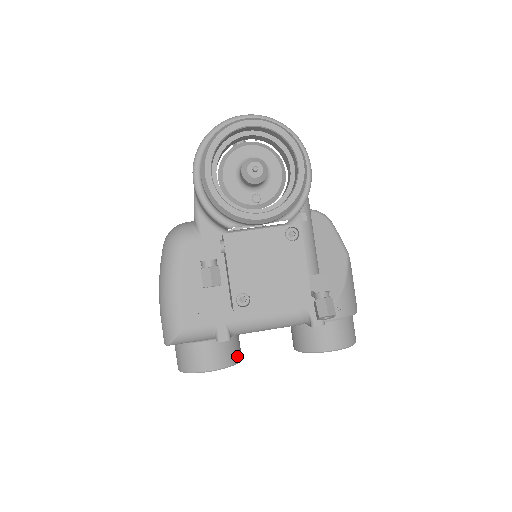
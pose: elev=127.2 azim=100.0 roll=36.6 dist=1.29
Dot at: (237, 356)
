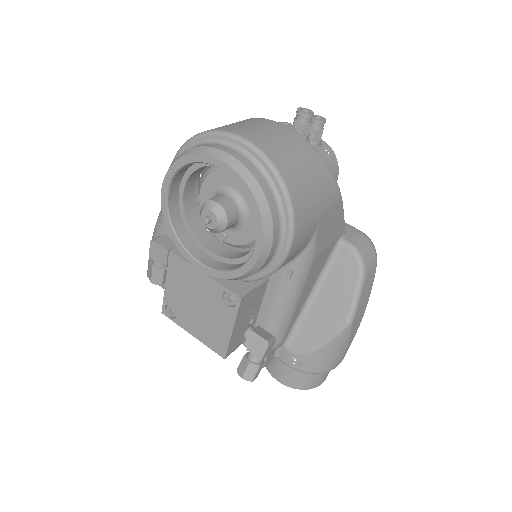
Dot at: occluded
